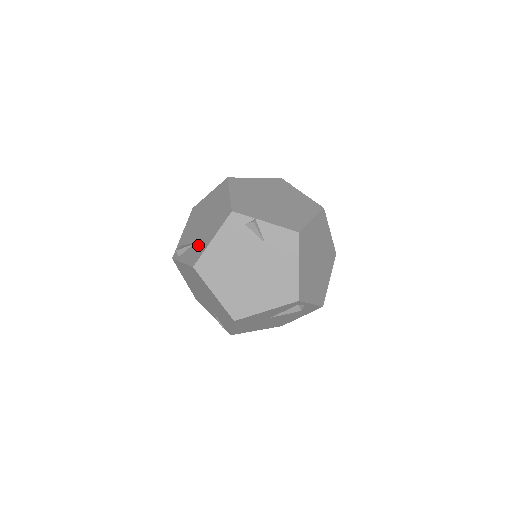
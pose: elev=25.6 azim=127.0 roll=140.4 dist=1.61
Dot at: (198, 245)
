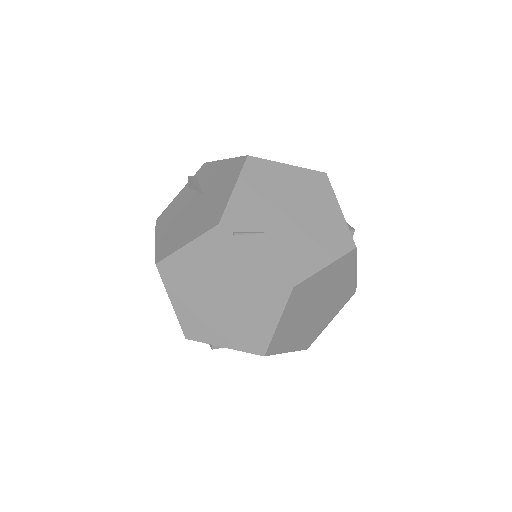
Dot at: occluded
